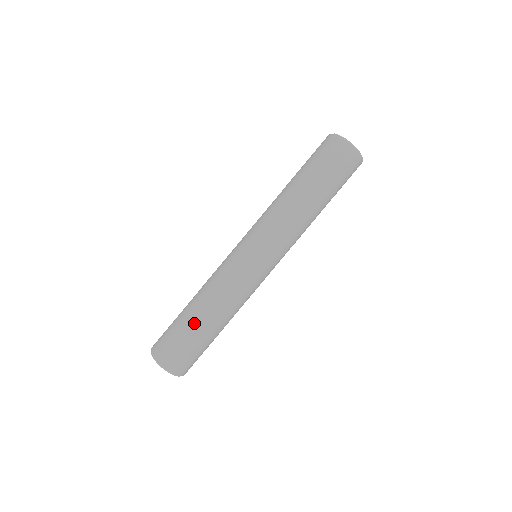
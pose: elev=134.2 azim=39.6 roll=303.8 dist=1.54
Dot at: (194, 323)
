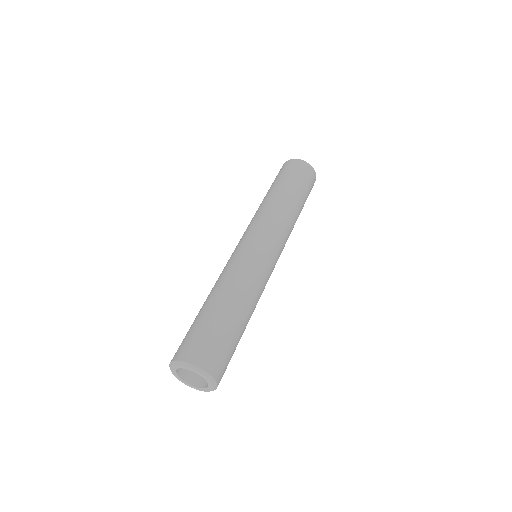
Dot at: (227, 315)
